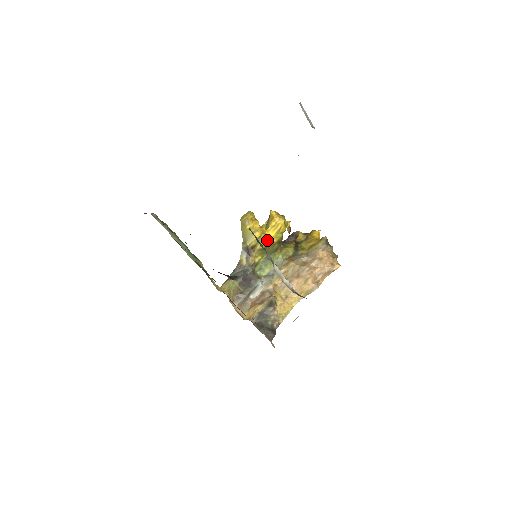
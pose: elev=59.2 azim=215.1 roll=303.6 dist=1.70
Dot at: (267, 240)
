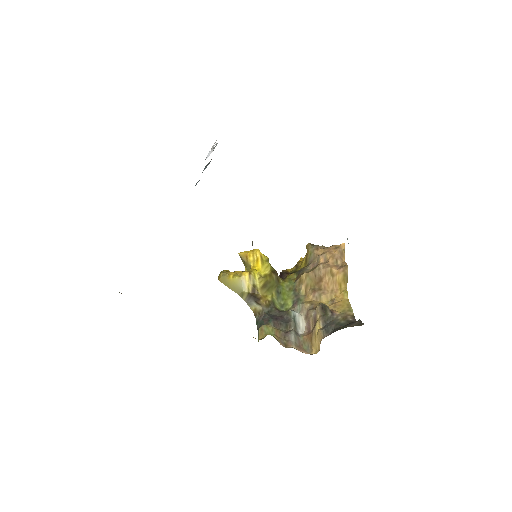
Dot at: (260, 275)
